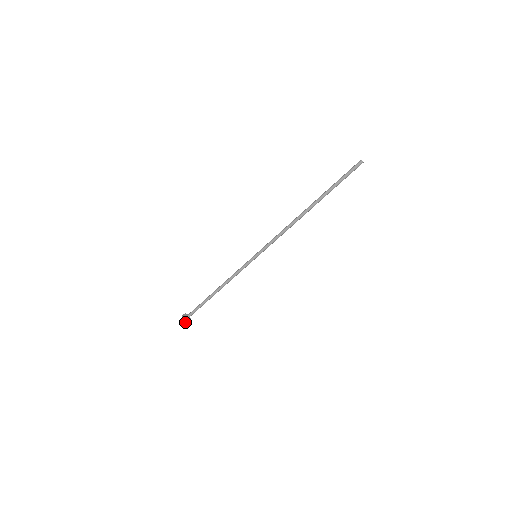
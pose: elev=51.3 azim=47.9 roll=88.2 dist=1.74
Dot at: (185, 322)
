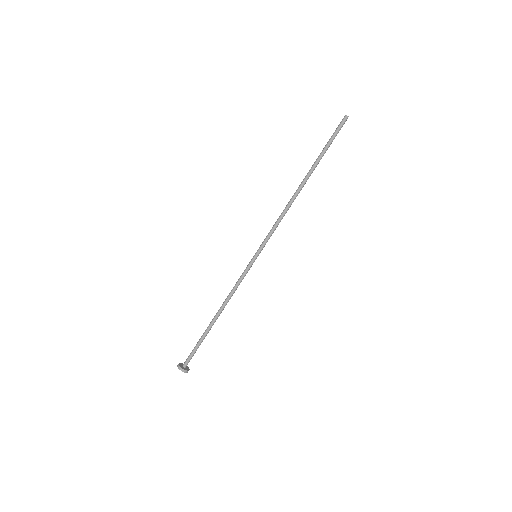
Dot at: occluded
